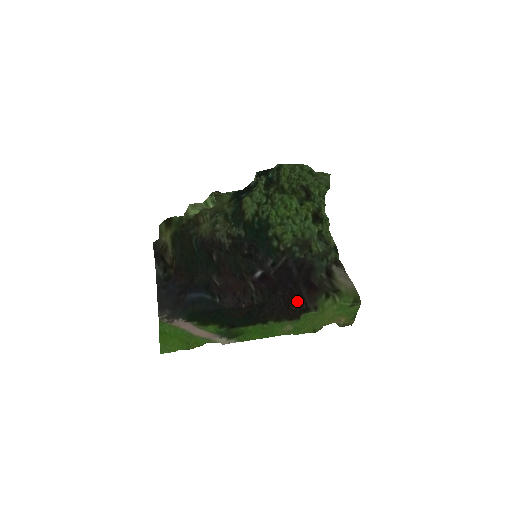
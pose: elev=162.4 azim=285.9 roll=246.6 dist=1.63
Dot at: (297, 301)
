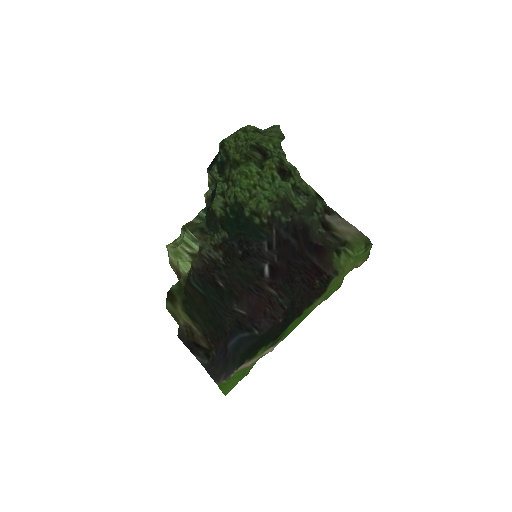
Dot at: (317, 277)
